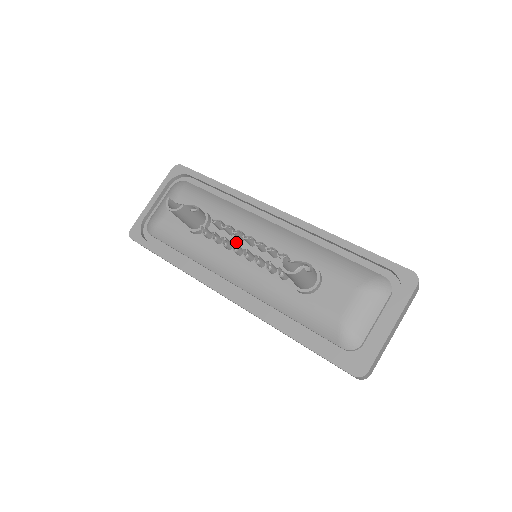
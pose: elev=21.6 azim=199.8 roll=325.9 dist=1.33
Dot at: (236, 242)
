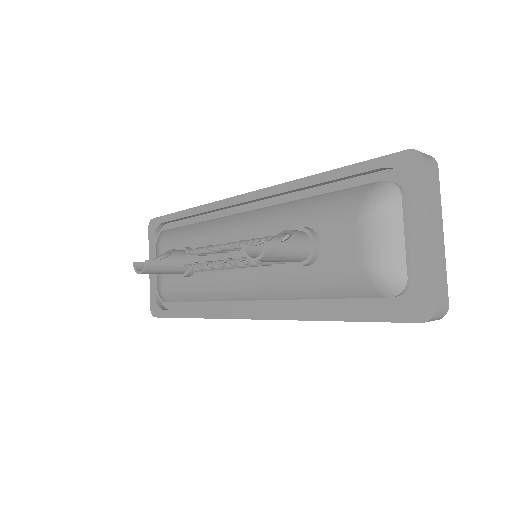
Dot at: (225, 257)
